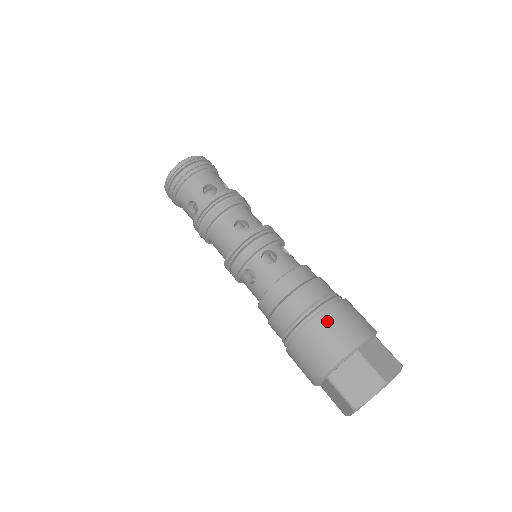
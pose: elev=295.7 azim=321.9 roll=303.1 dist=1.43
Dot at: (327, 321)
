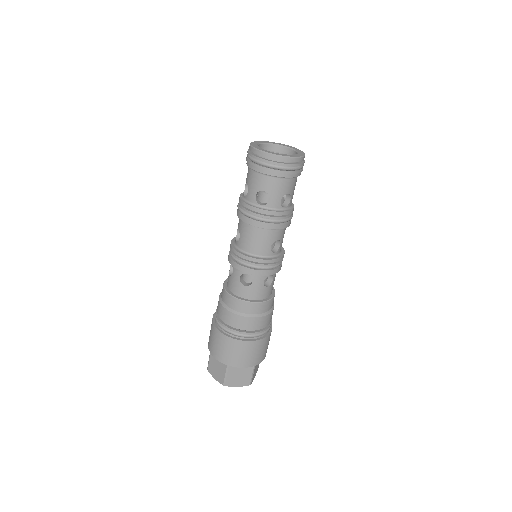
Dot at: (260, 345)
